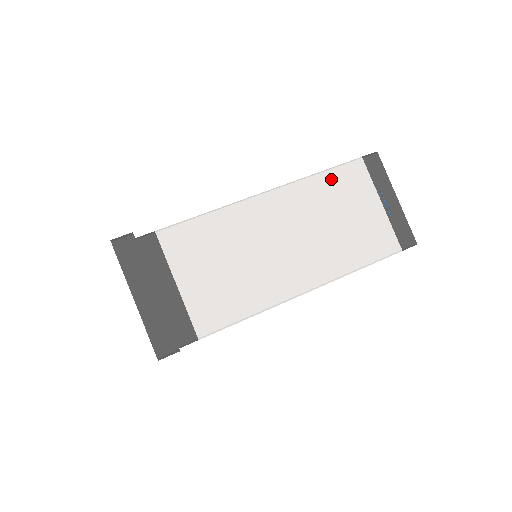
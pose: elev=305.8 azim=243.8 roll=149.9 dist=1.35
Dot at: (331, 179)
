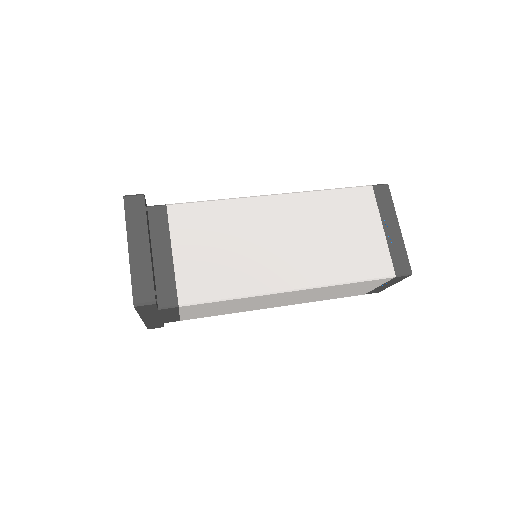
Dot at: (338, 197)
